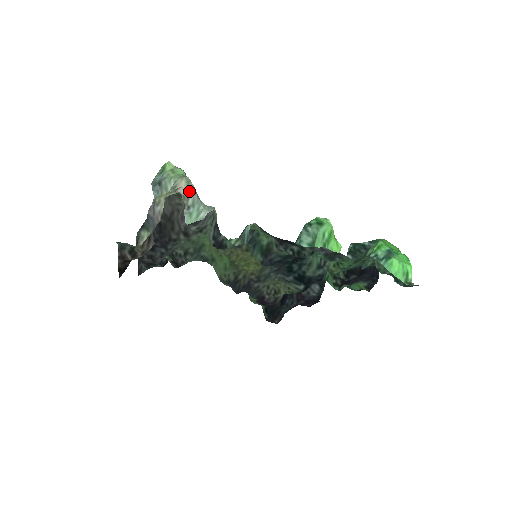
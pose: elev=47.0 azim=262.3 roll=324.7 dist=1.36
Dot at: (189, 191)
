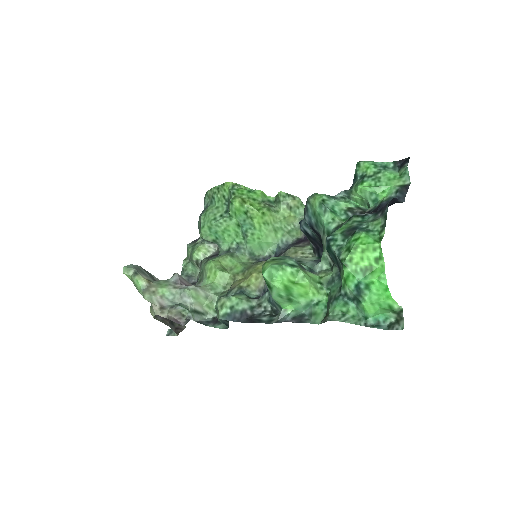
Dot at: (159, 306)
